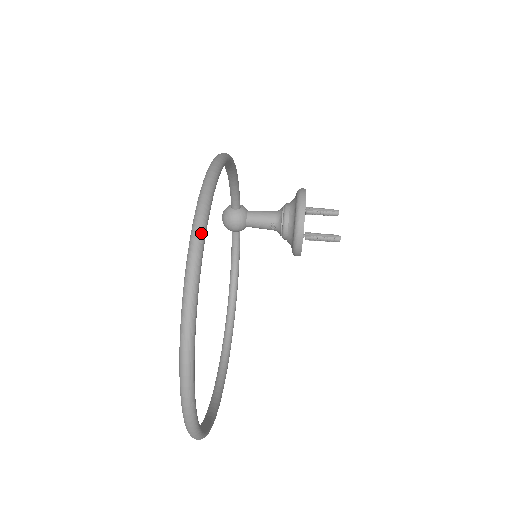
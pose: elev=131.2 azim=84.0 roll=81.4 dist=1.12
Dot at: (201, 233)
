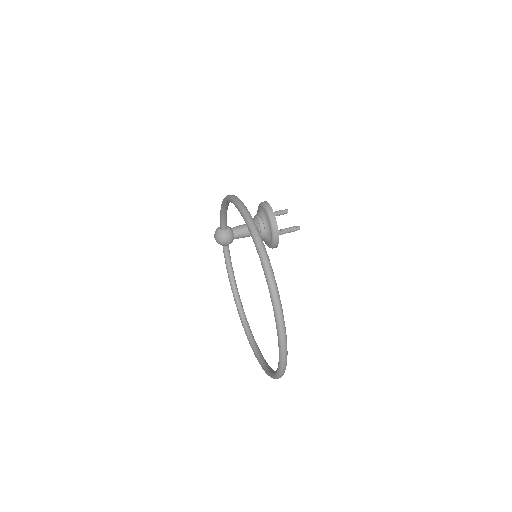
Dot at: (264, 247)
